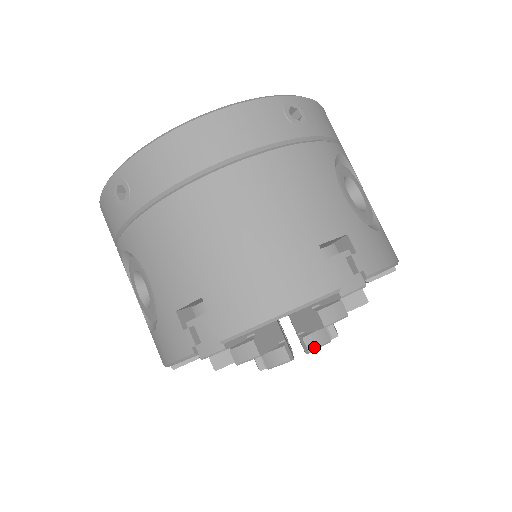
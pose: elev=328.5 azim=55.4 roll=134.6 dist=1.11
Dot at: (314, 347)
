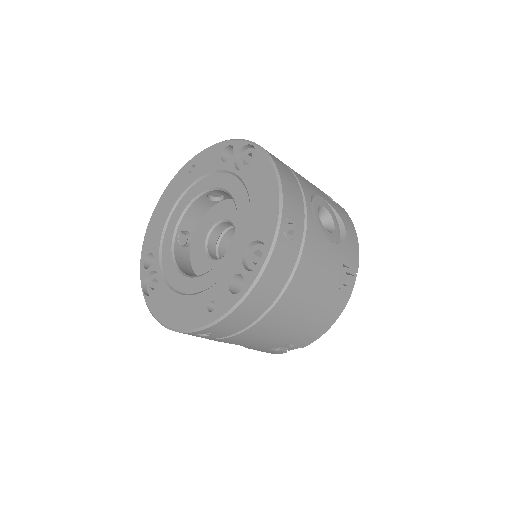
Dot at: occluded
